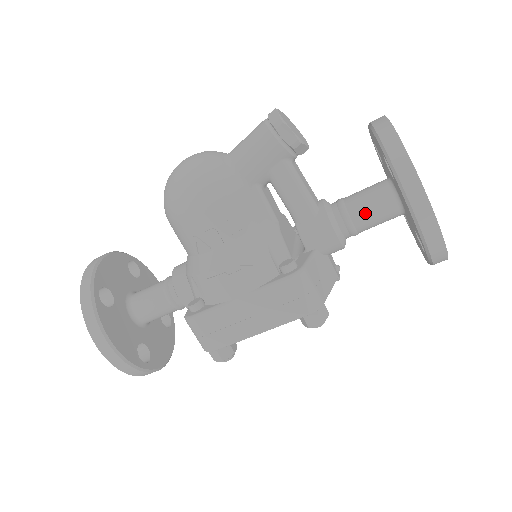
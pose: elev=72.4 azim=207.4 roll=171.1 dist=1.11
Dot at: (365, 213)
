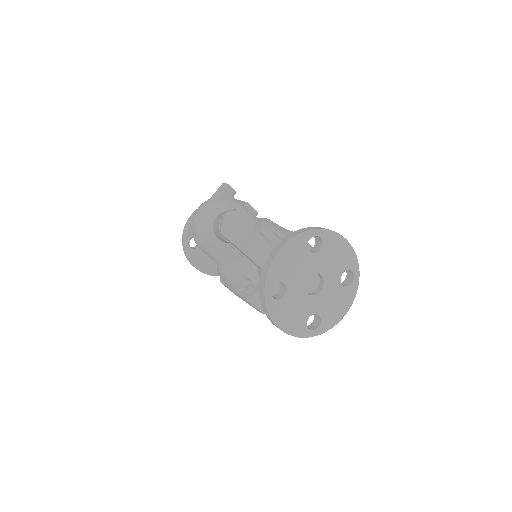
Dot at: occluded
